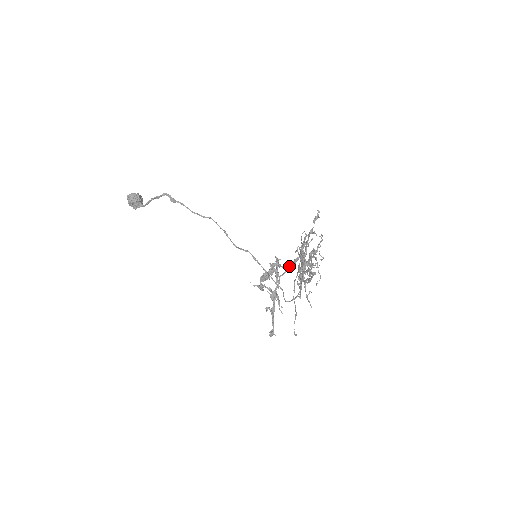
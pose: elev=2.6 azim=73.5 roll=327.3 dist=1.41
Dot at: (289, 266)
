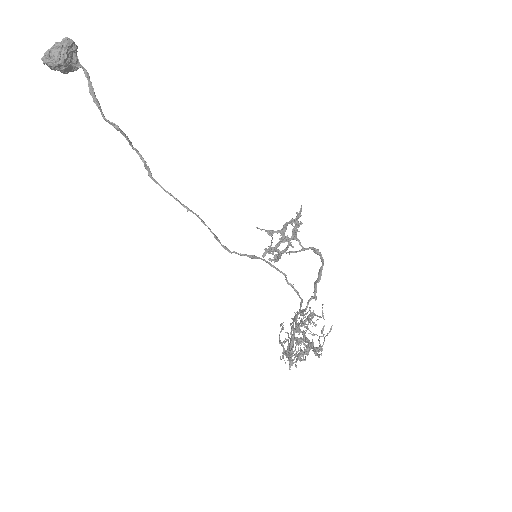
Dot at: (306, 249)
